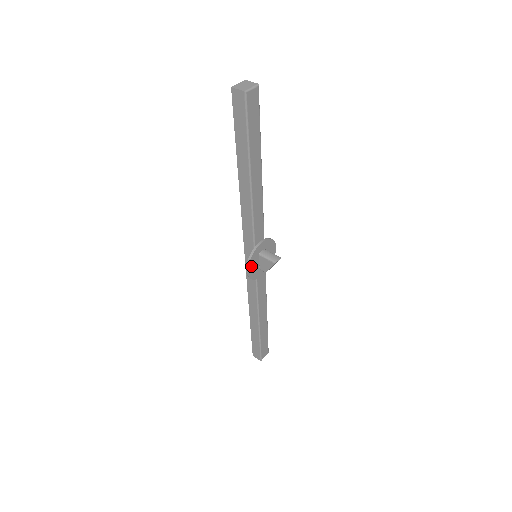
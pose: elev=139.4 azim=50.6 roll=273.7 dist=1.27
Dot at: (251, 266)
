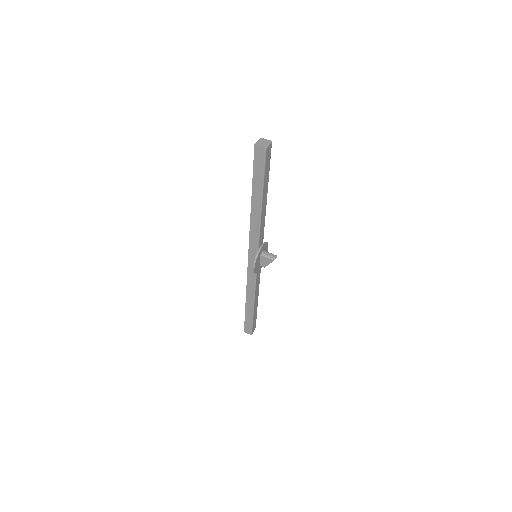
Dot at: (256, 264)
